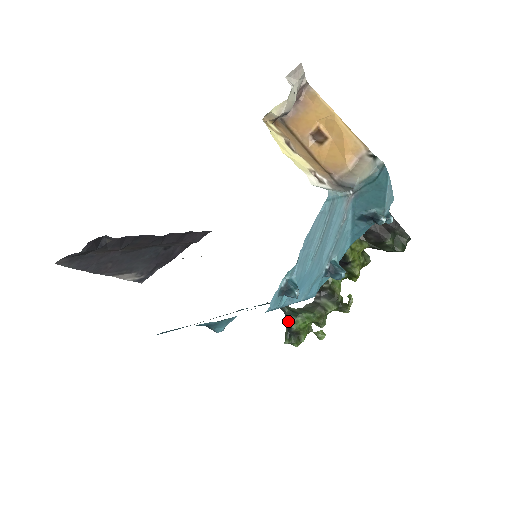
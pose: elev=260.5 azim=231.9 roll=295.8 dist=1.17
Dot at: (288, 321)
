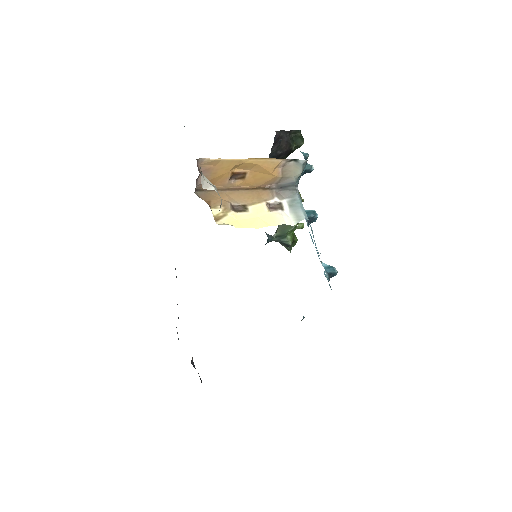
Dot at: (282, 243)
